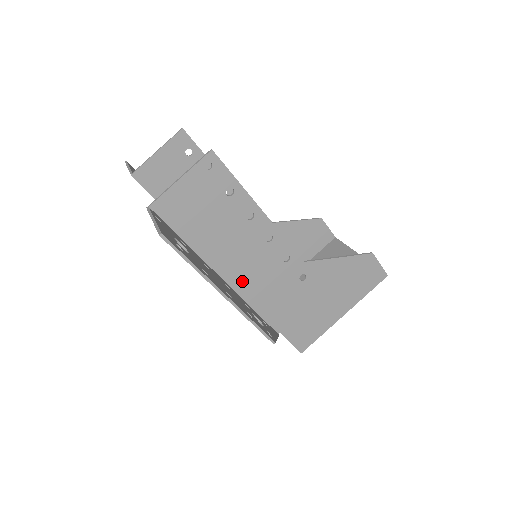
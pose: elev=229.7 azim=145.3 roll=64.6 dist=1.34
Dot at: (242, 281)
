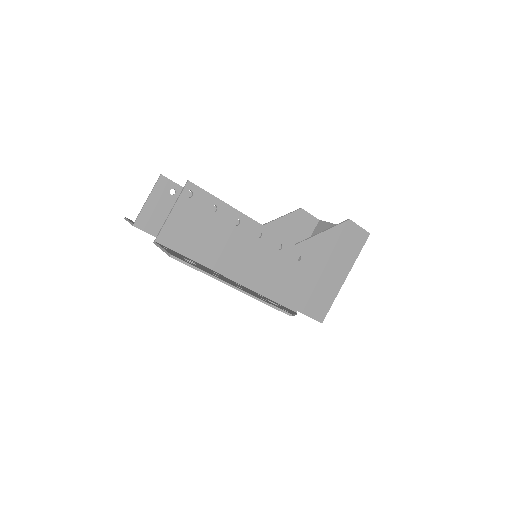
Dot at: (250, 277)
